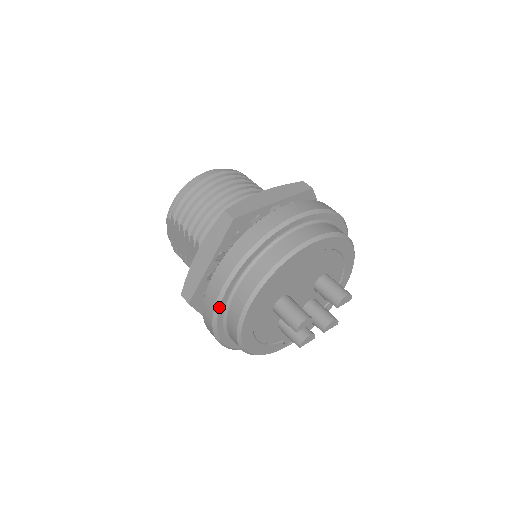
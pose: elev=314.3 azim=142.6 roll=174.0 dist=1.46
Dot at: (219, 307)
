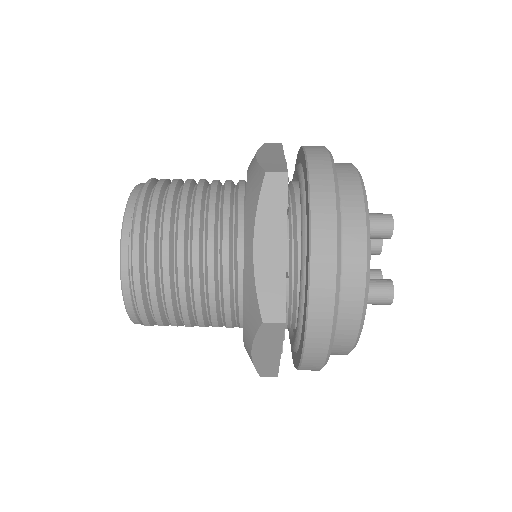
Dot at: occluded
